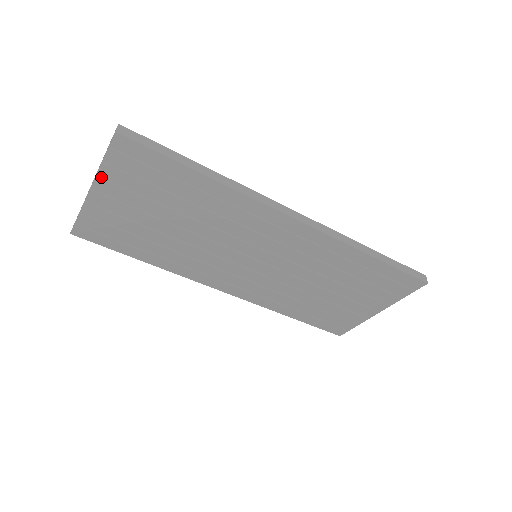
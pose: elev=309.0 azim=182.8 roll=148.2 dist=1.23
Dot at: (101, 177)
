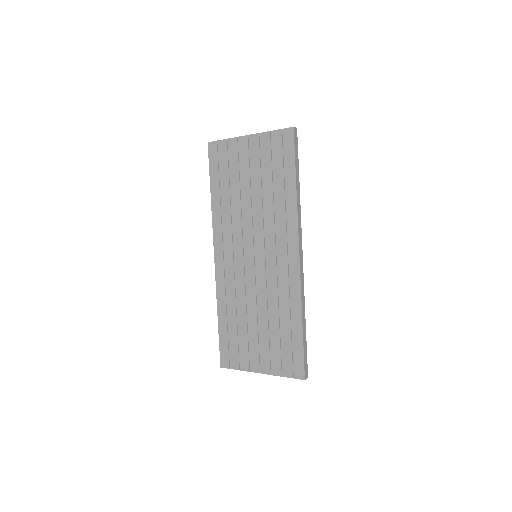
Dot at: (260, 136)
